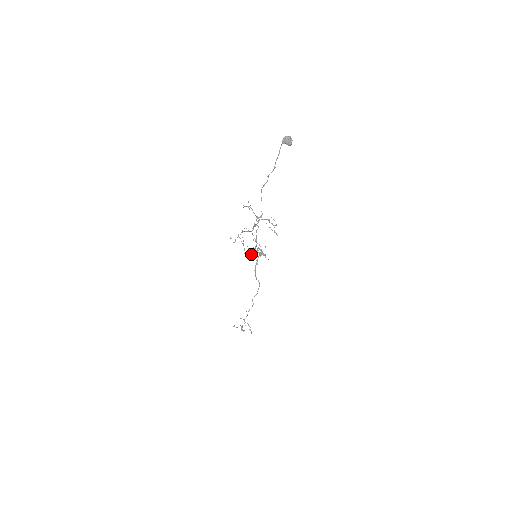
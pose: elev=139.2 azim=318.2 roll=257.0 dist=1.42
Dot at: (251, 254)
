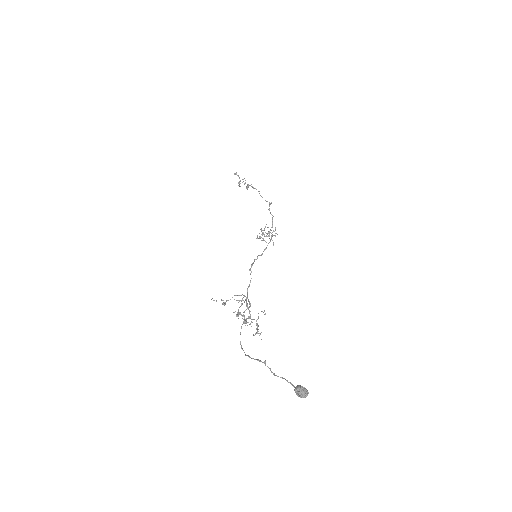
Dot at: occluded
